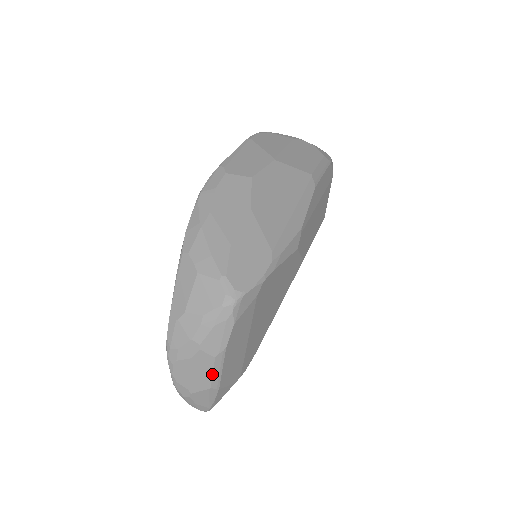
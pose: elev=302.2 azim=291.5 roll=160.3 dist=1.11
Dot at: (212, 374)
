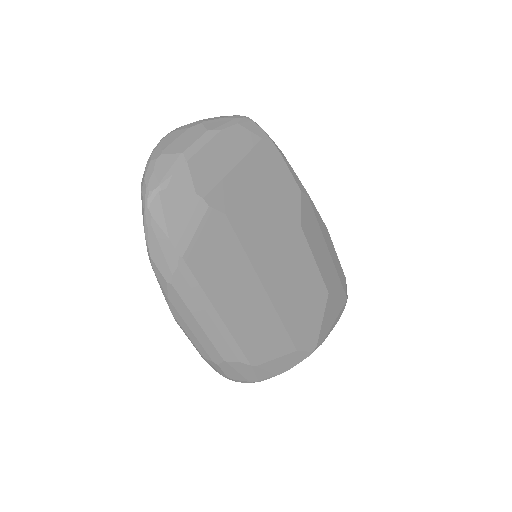
Dot at: (194, 142)
